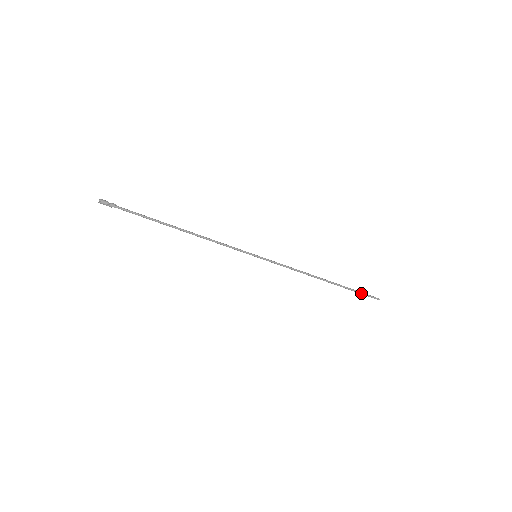
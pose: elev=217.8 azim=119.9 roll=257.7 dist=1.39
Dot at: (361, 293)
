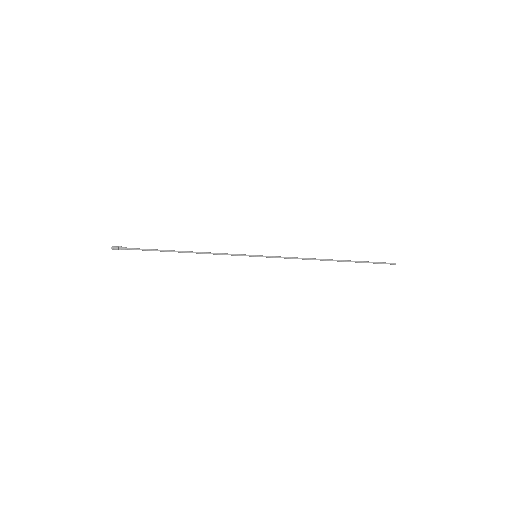
Dot at: occluded
